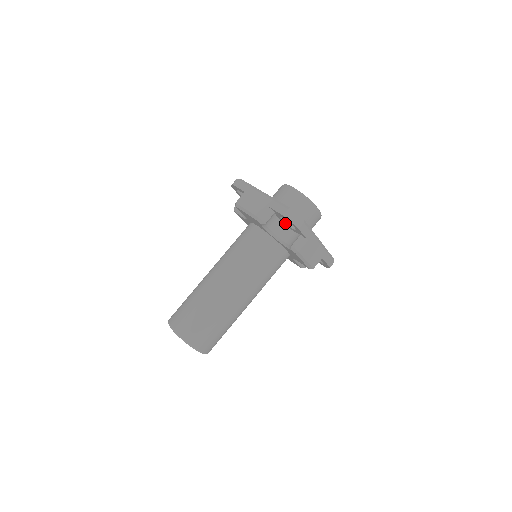
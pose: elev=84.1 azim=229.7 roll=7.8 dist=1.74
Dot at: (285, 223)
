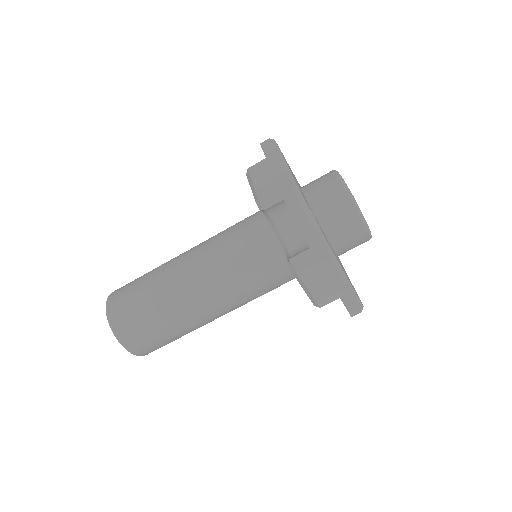
Dot at: occluded
